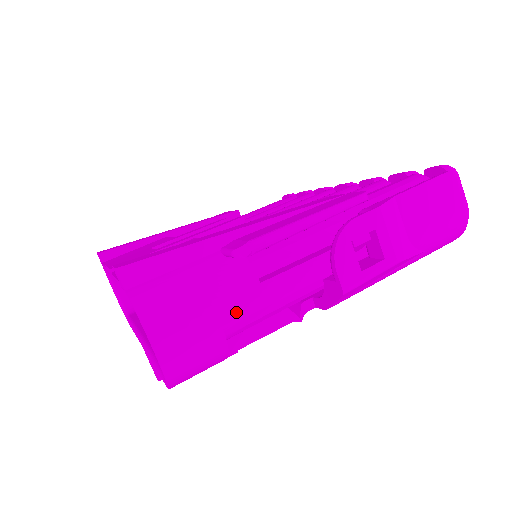
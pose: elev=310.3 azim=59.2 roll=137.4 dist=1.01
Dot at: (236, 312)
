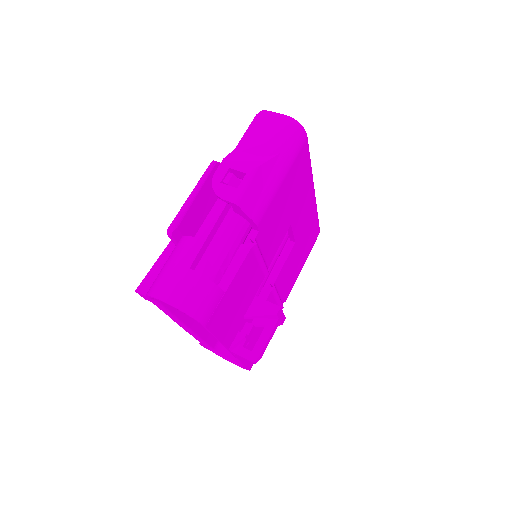
Dot at: (191, 257)
